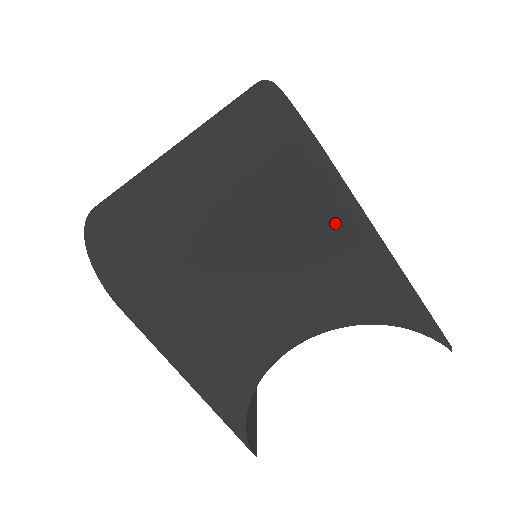
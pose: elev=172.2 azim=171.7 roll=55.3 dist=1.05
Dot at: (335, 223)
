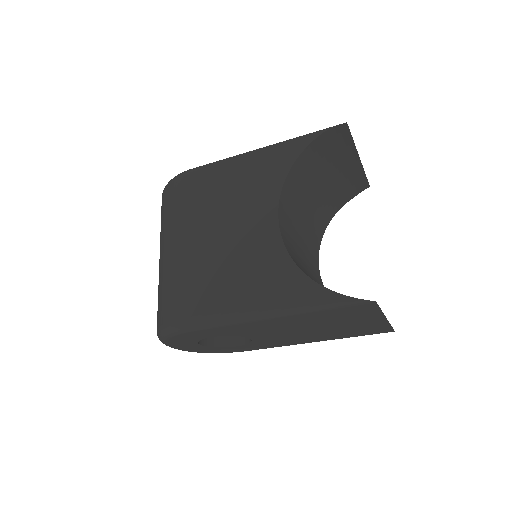
Dot at: (218, 173)
